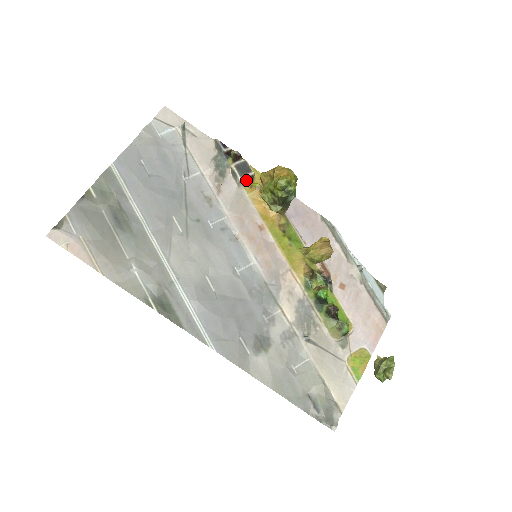
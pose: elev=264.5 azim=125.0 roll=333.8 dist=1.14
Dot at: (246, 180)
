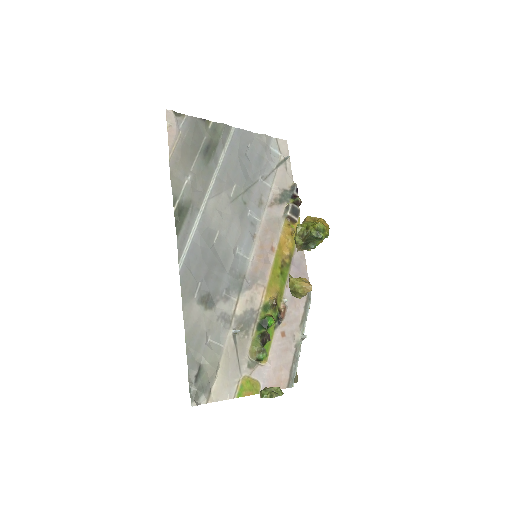
Dot at: (290, 218)
